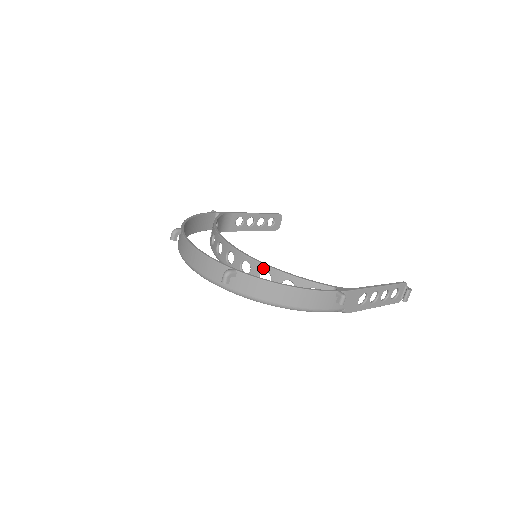
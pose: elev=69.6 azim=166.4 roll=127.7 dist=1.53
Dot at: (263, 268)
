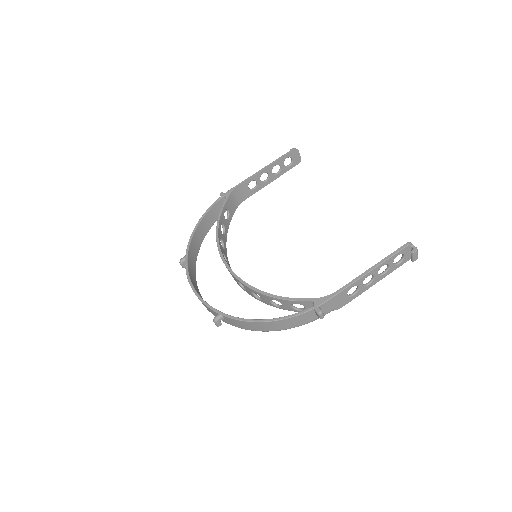
Dot at: (251, 290)
